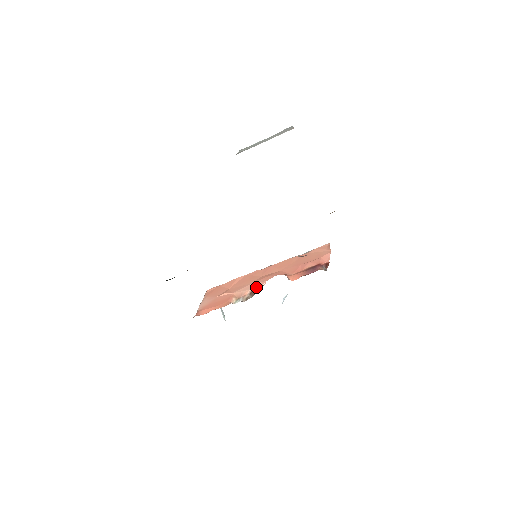
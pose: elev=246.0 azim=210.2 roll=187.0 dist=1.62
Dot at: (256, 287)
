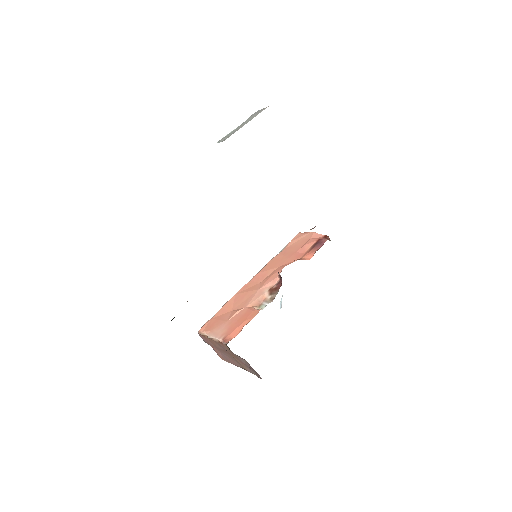
Dot at: (270, 287)
